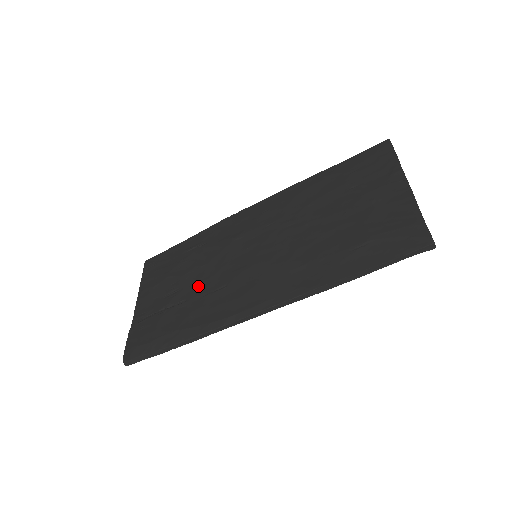
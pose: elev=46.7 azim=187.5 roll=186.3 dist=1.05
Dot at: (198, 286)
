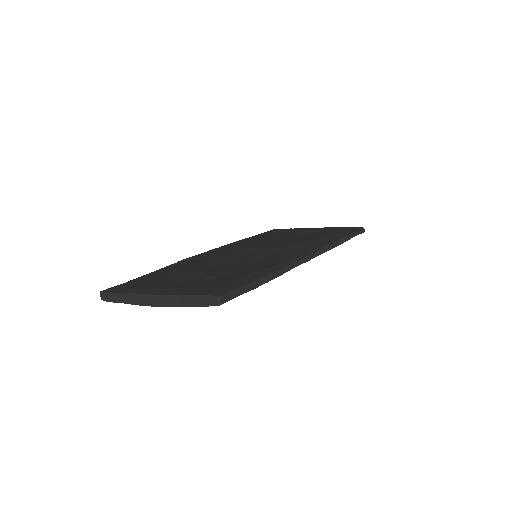
Dot at: (228, 265)
